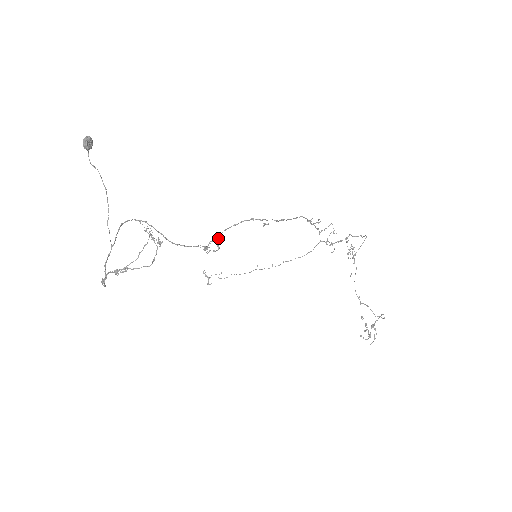
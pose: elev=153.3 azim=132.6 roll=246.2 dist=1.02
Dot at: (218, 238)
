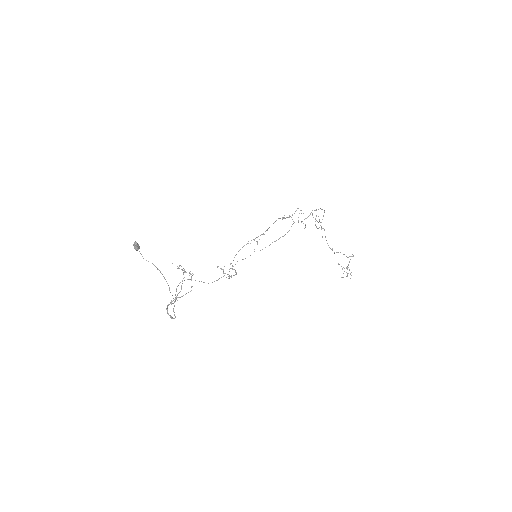
Dot at: occluded
